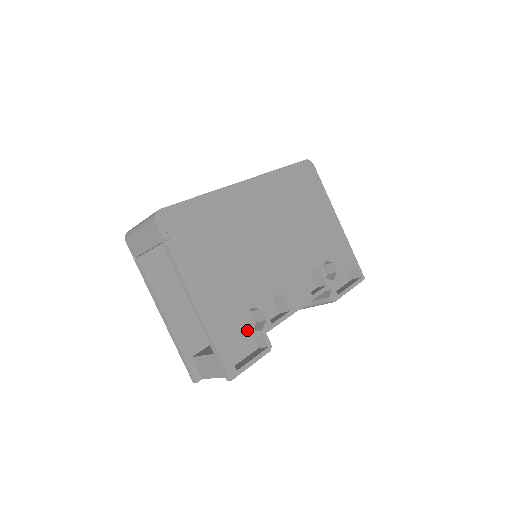
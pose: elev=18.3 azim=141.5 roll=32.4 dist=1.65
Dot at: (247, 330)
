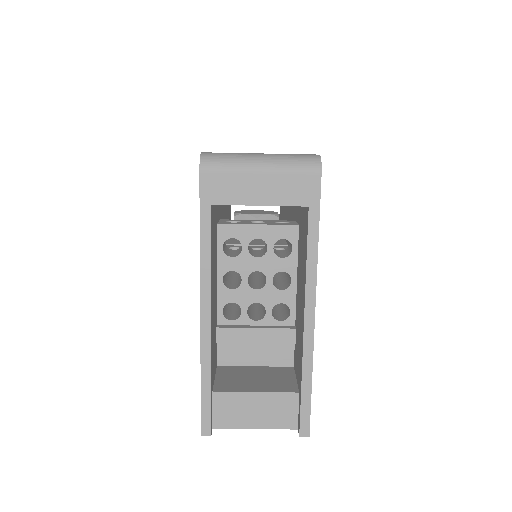
Dot at: occluded
